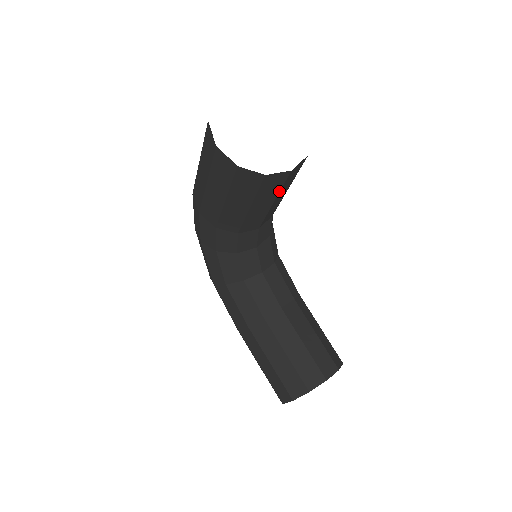
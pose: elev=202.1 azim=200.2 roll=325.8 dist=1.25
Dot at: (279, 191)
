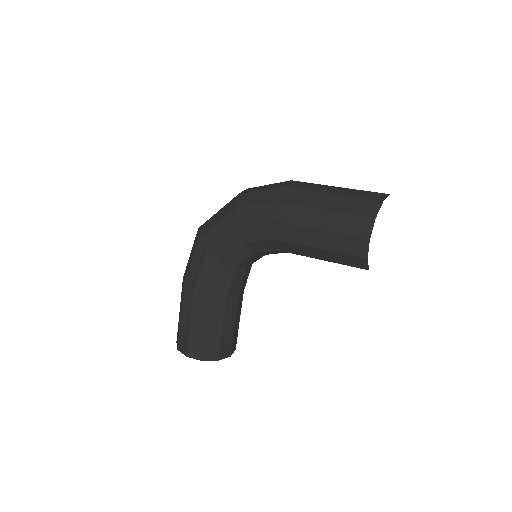
Dot at: occluded
